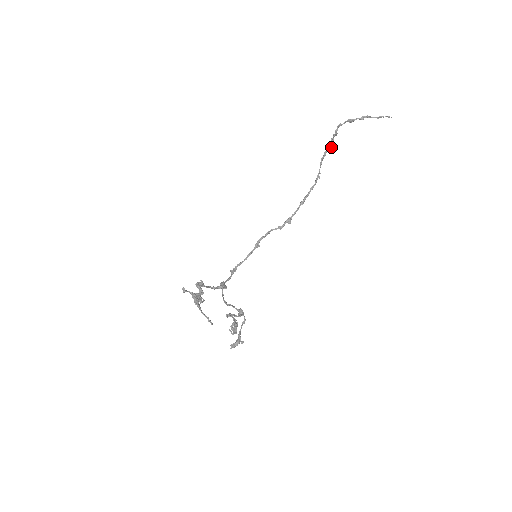
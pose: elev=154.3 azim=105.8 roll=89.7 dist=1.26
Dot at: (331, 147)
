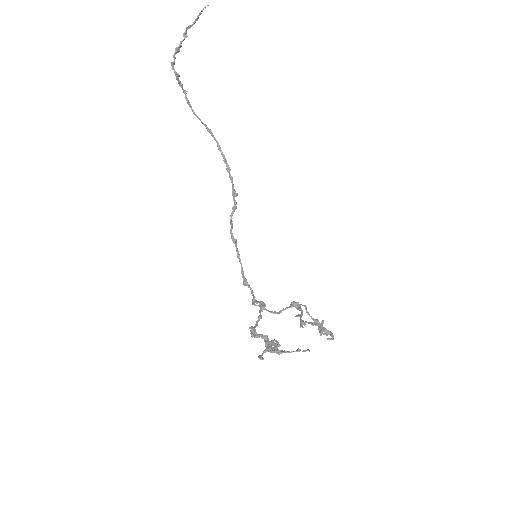
Dot at: occluded
